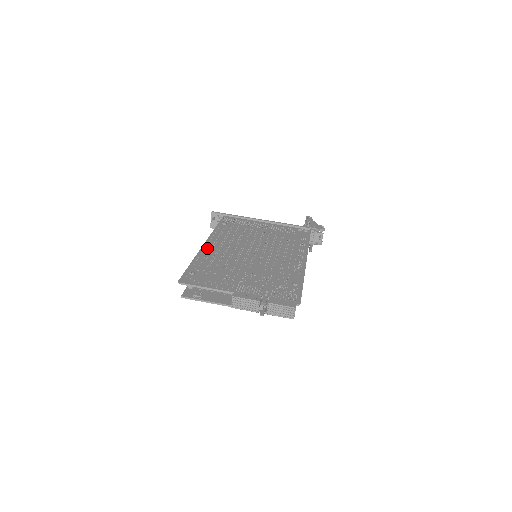
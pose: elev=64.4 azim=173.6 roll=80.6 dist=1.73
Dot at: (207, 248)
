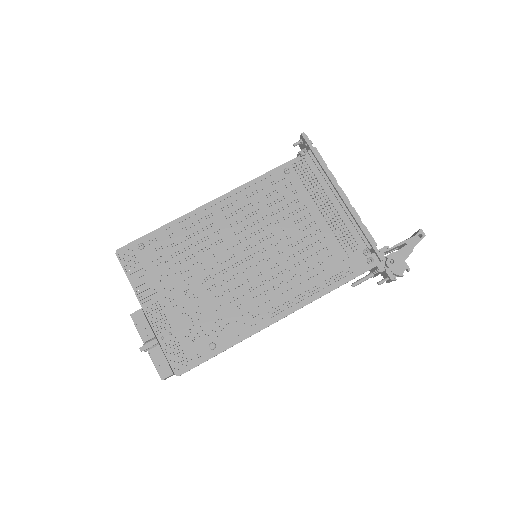
Dot at: (206, 211)
